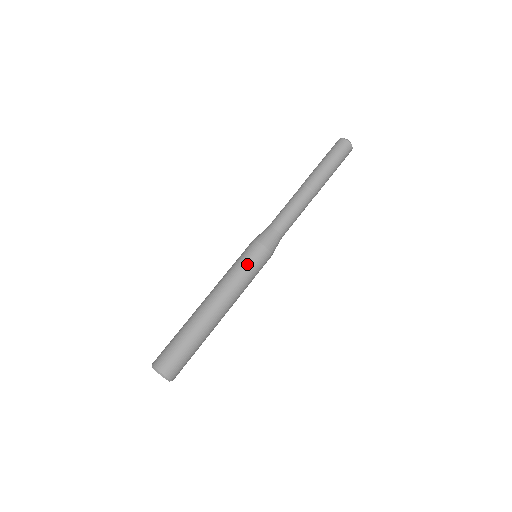
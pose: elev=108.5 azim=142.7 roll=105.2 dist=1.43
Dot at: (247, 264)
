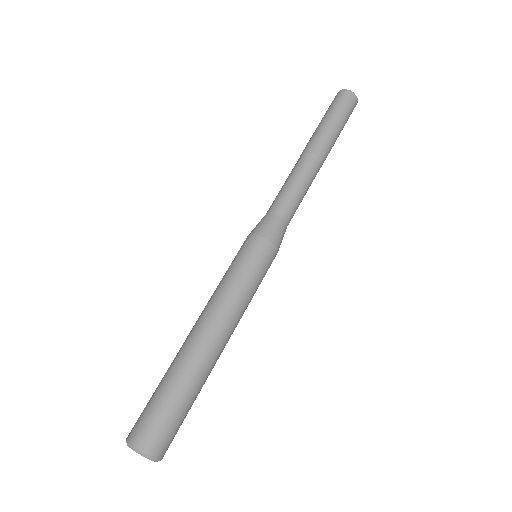
Dot at: (232, 263)
